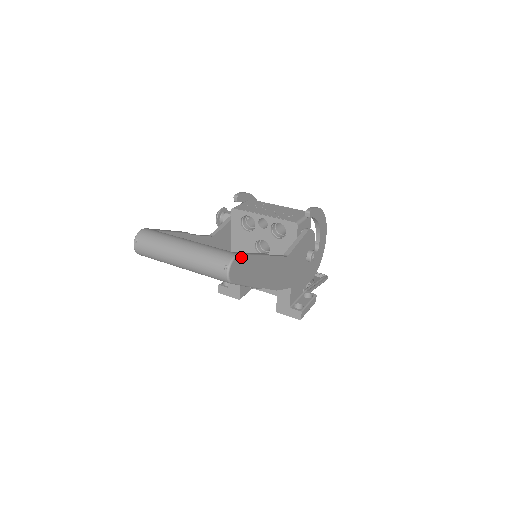
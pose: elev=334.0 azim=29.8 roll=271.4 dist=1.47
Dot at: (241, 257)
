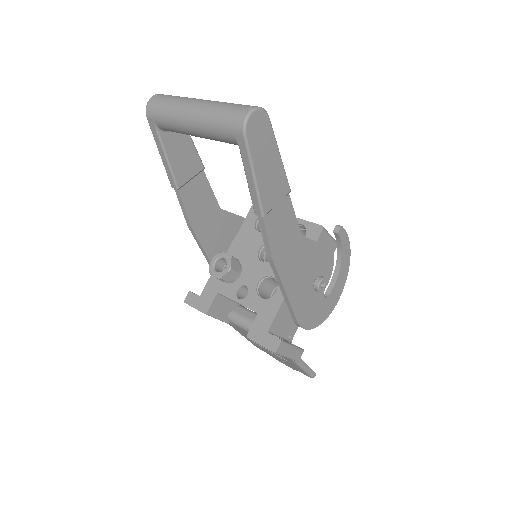
Dot at: (269, 124)
